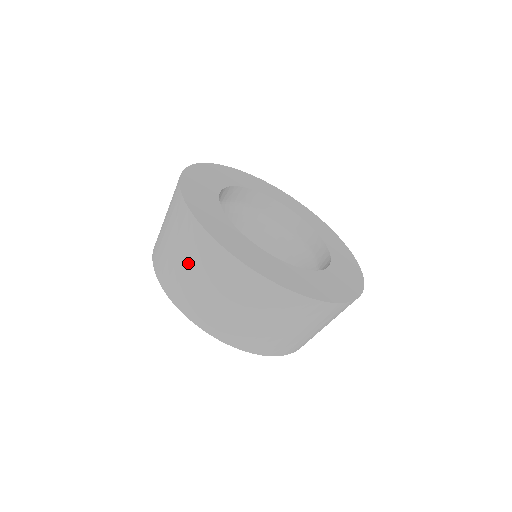
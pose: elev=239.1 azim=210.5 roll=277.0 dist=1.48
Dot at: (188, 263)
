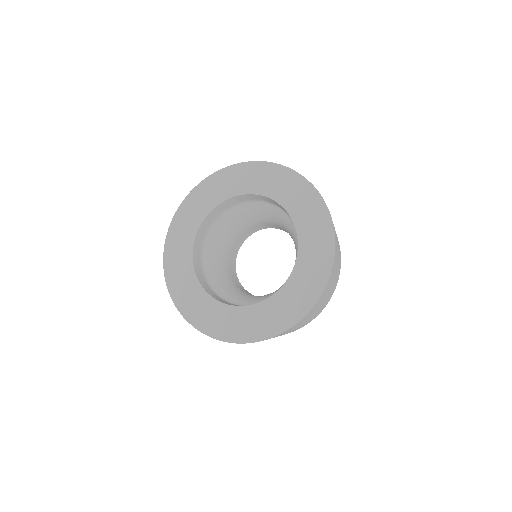
Dot at: occluded
